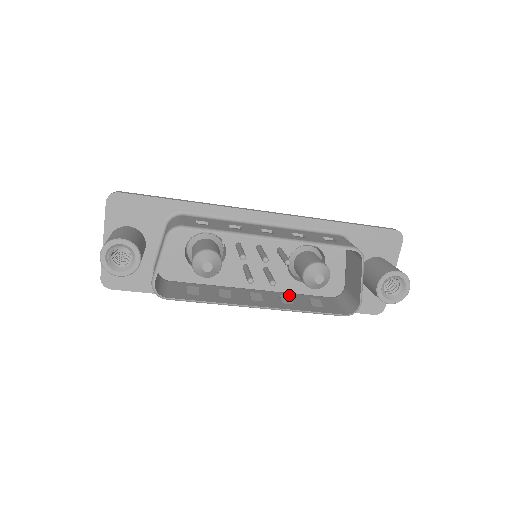
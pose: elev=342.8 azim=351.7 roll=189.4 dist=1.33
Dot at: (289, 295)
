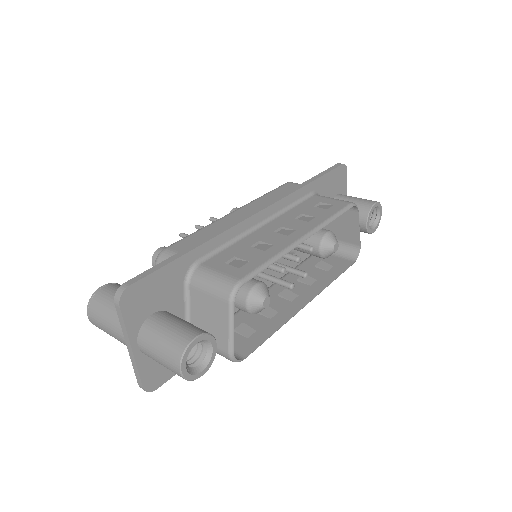
Dot at: occluded
